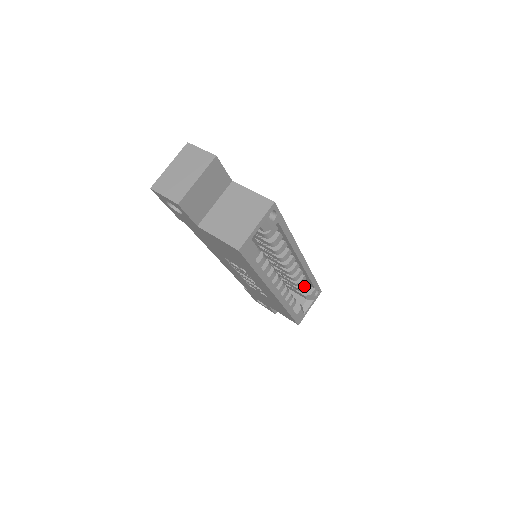
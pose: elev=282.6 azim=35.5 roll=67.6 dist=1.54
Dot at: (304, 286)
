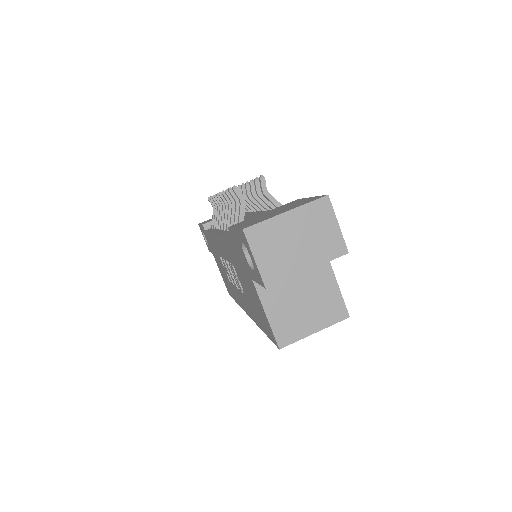
Dot at: occluded
